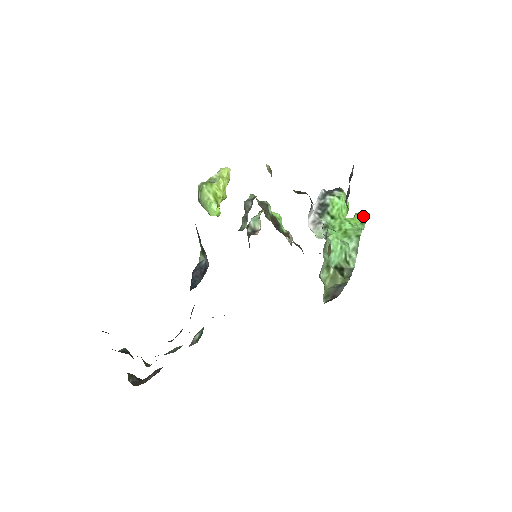
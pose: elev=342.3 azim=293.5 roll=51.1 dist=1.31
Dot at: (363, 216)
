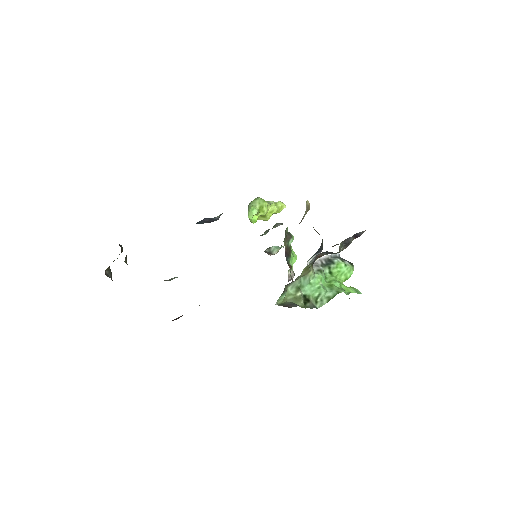
Dot at: (355, 290)
